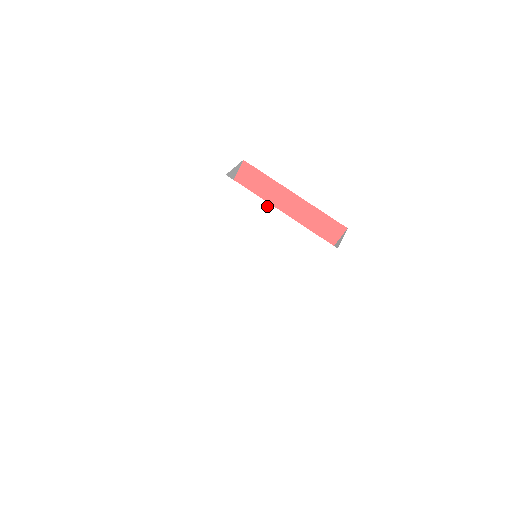
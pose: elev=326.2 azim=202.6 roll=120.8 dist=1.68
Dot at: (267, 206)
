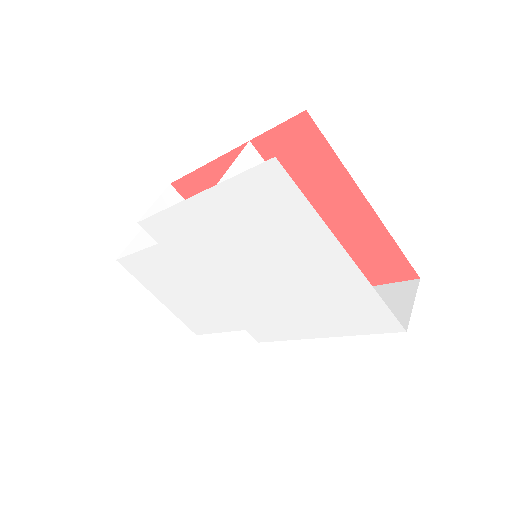
Dot at: (327, 236)
